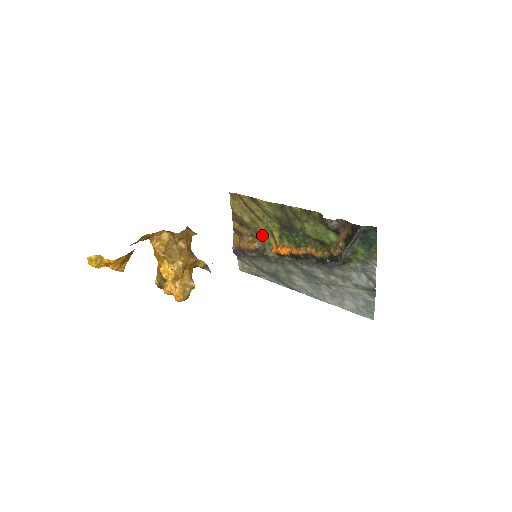
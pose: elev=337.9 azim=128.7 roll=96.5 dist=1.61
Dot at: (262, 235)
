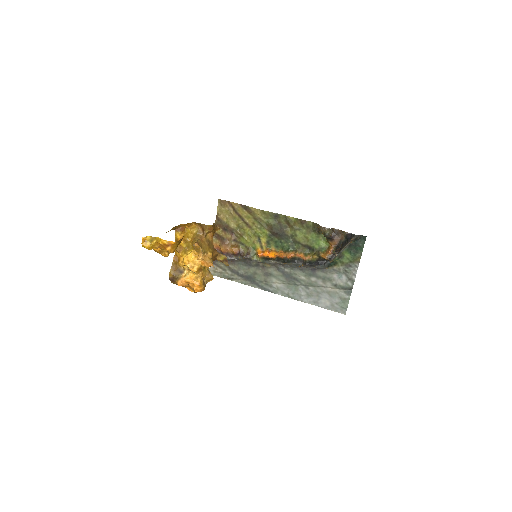
Dot at: (247, 240)
